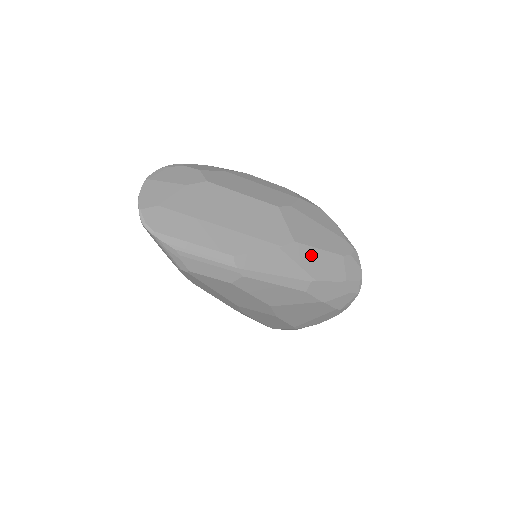
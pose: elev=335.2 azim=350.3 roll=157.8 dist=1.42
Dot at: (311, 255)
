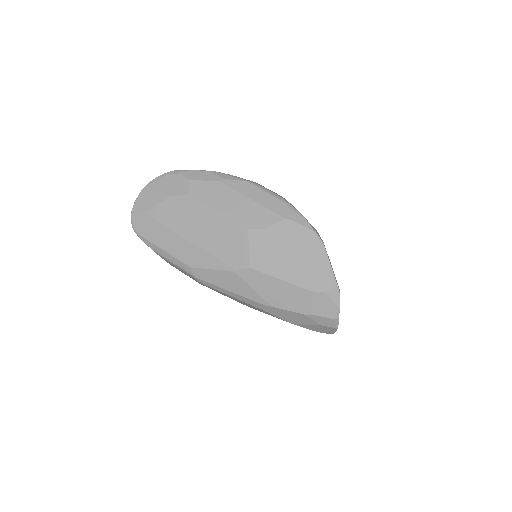
Dot at: (269, 283)
